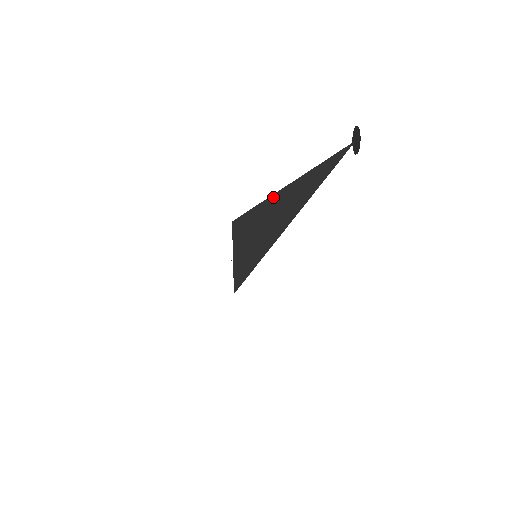
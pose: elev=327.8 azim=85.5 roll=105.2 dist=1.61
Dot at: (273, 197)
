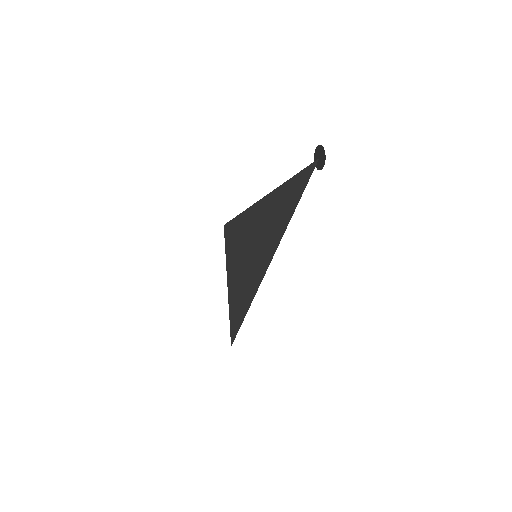
Dot at: (260, 204)
